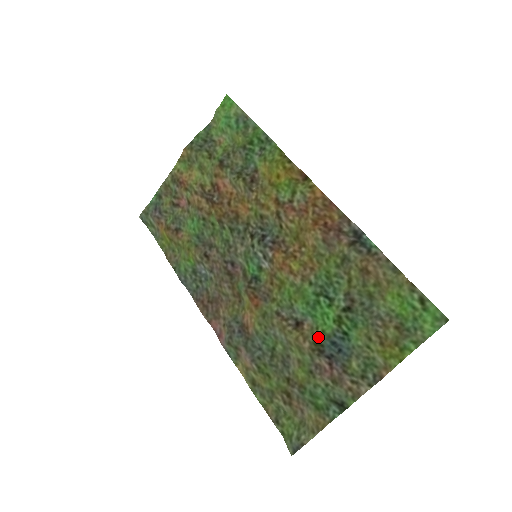
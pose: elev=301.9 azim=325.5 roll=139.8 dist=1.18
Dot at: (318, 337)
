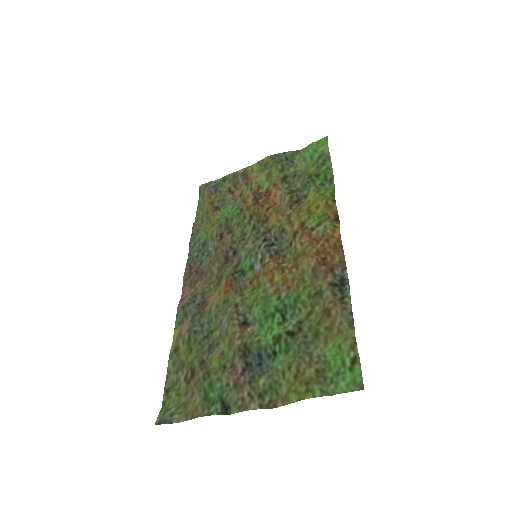
Dot at: (252, 342)
